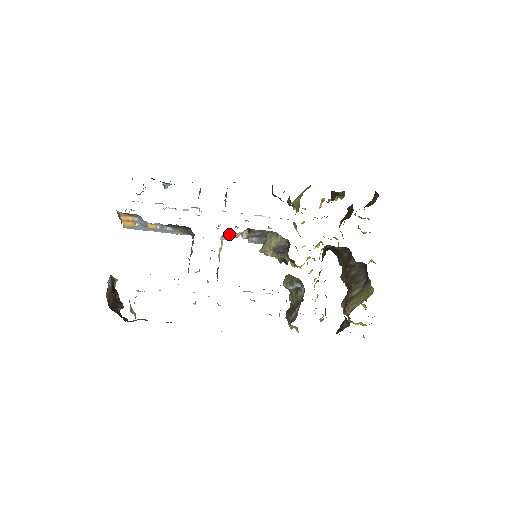
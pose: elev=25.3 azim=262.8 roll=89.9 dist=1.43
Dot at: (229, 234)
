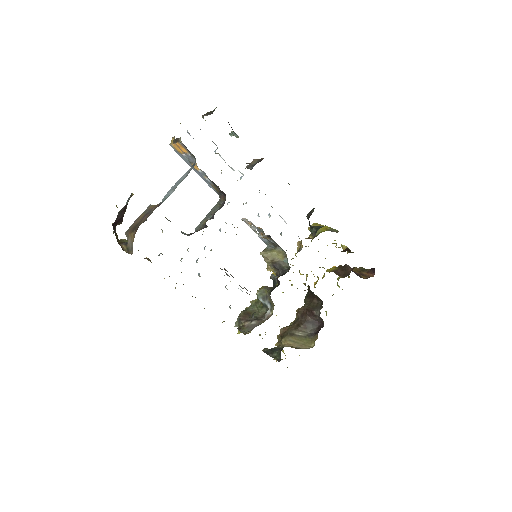
Dot at: (252, 227)
